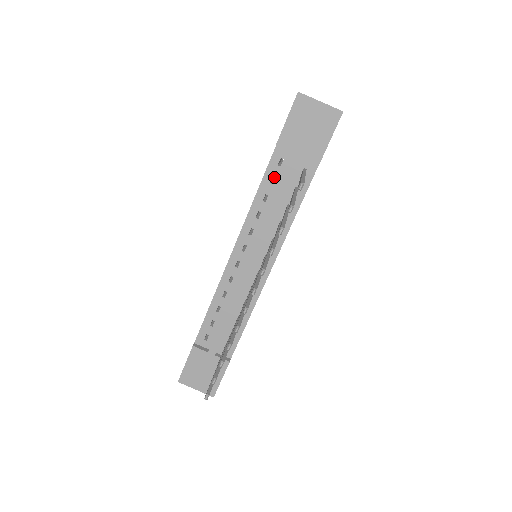
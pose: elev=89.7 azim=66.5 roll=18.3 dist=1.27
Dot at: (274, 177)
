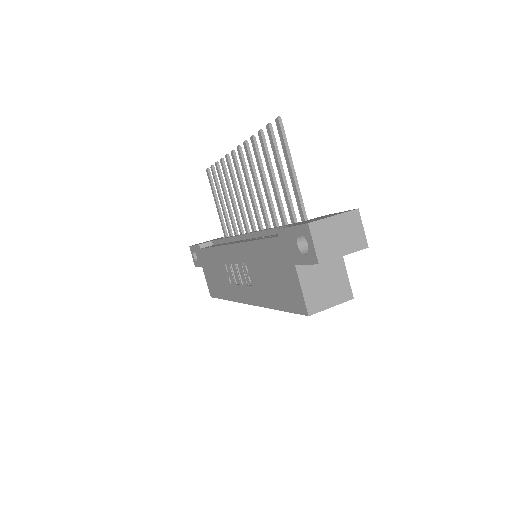
Dot at: occluded
